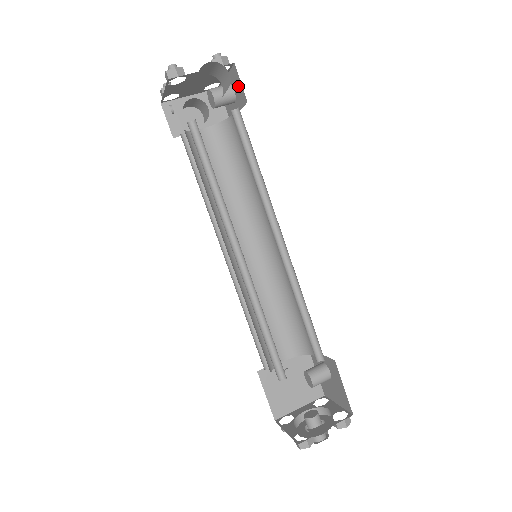
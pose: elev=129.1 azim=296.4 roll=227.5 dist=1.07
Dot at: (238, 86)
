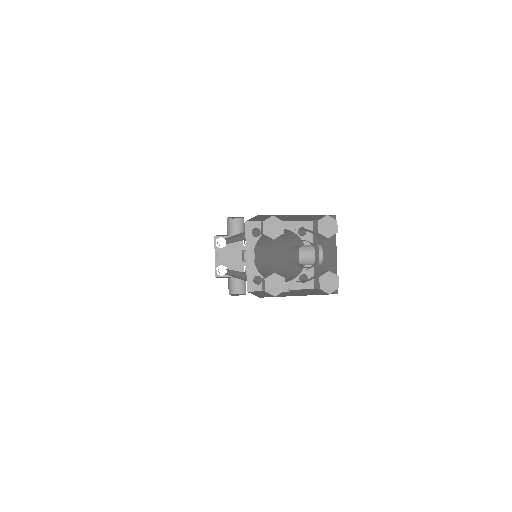
Dot at: occluded
